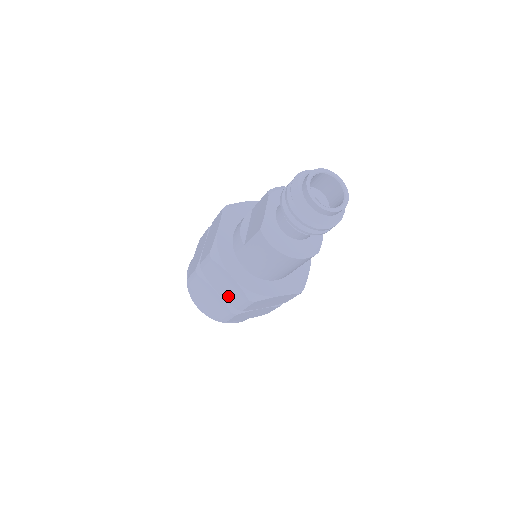
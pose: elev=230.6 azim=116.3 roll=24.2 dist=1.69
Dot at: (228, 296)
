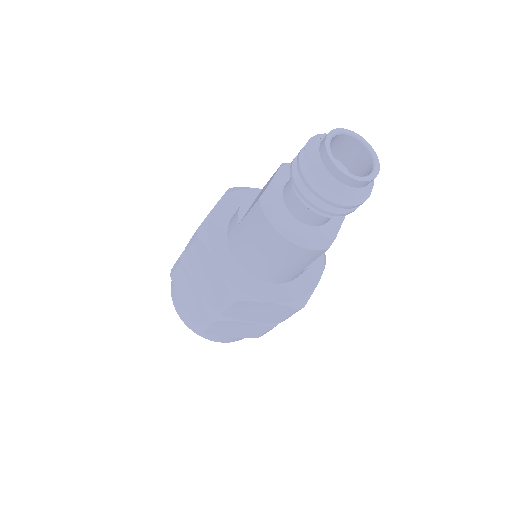
Dot at: (208, 291)
